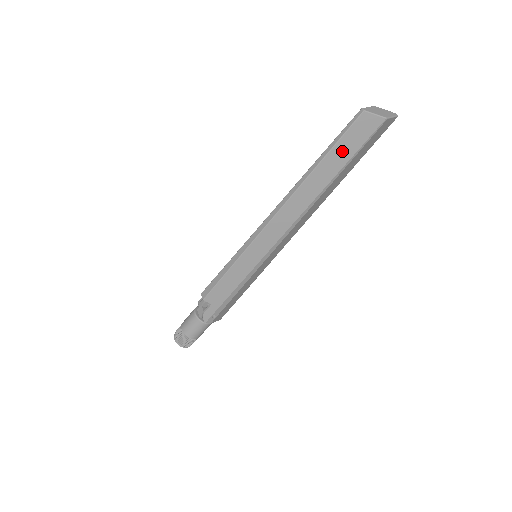
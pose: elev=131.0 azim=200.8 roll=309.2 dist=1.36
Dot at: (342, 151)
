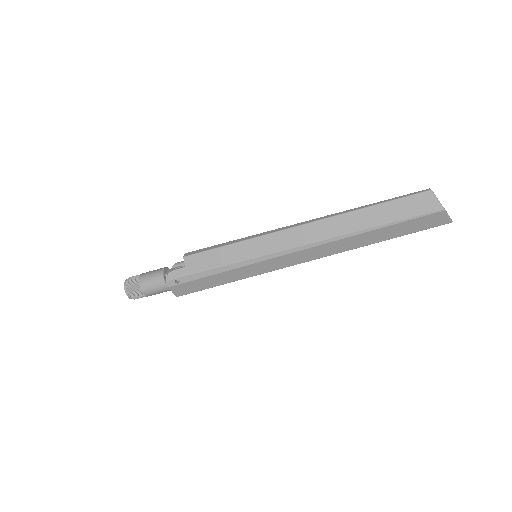
Dot at: (392, 210)
